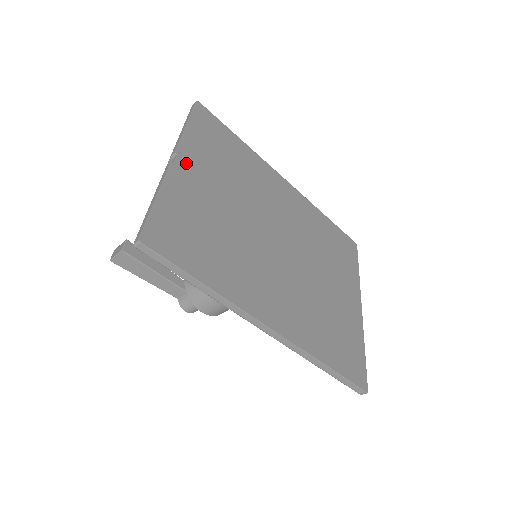
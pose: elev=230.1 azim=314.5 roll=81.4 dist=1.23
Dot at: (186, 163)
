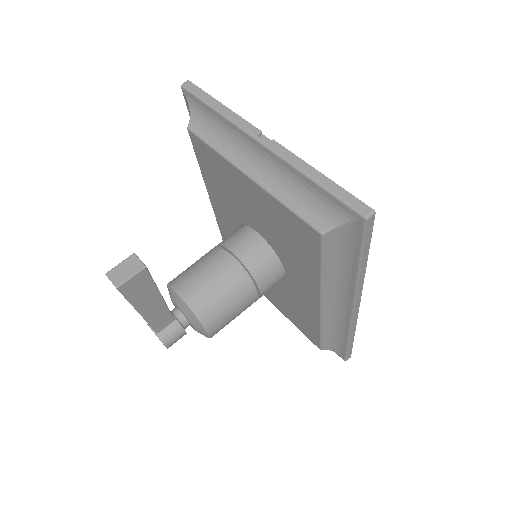
Dot at: occluded
